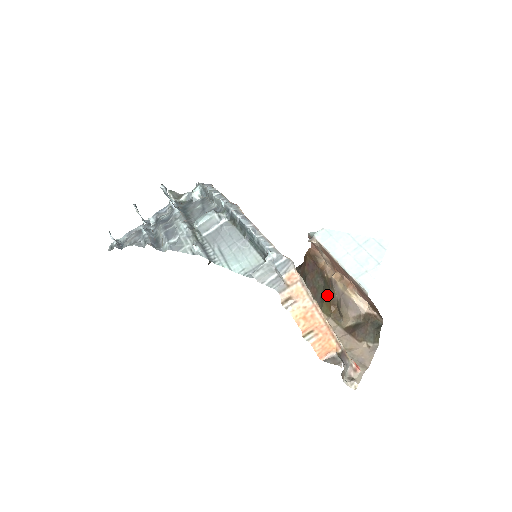
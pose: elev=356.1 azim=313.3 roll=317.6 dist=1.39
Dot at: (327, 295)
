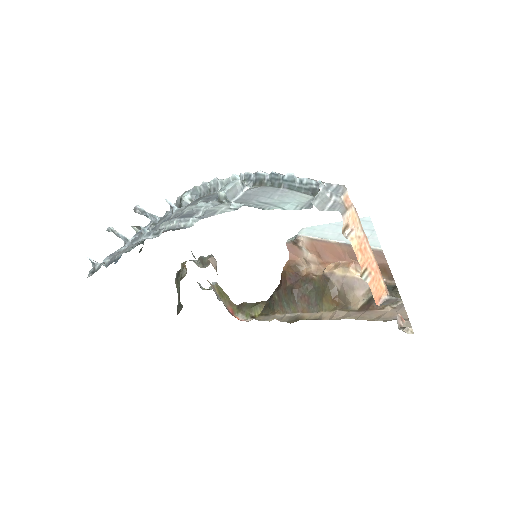
Dot at: (325, 291)
